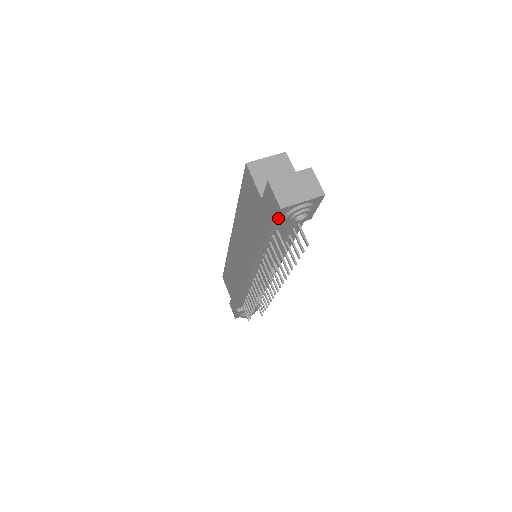
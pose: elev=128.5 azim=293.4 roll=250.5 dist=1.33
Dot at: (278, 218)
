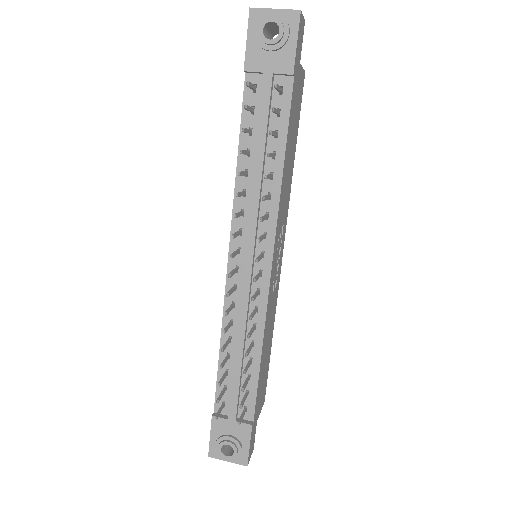
Dot at: (249, 34)
